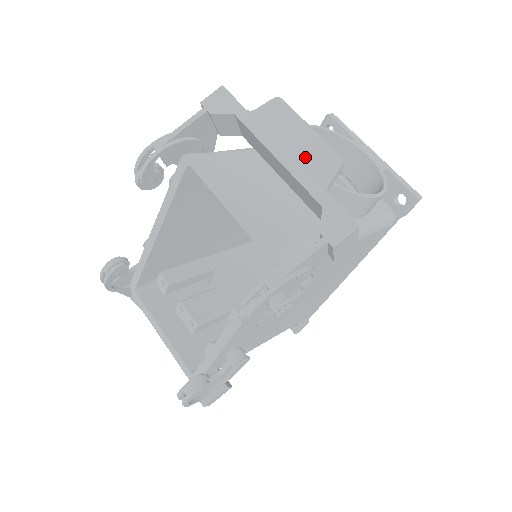
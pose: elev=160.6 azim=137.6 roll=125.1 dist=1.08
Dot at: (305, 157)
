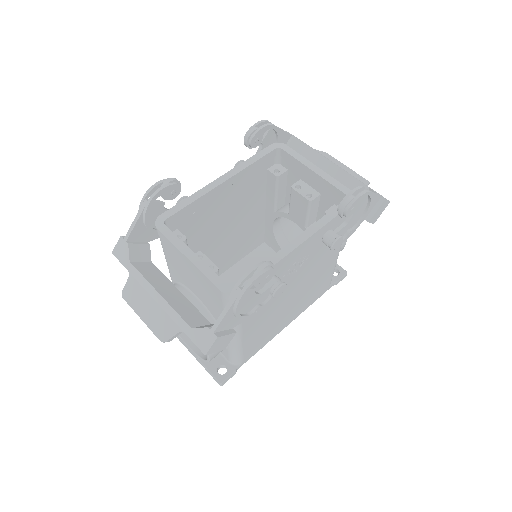
Dot at: (351, 173)
